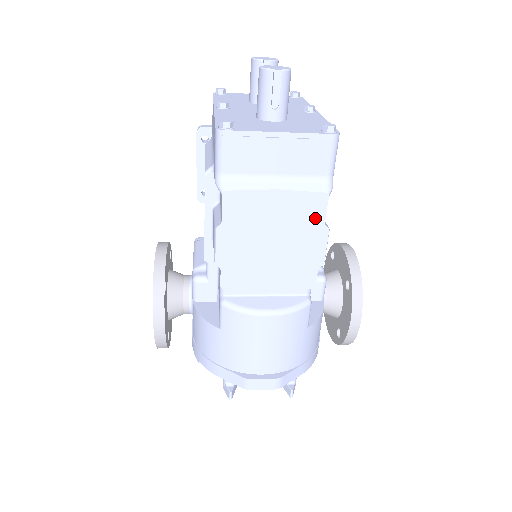
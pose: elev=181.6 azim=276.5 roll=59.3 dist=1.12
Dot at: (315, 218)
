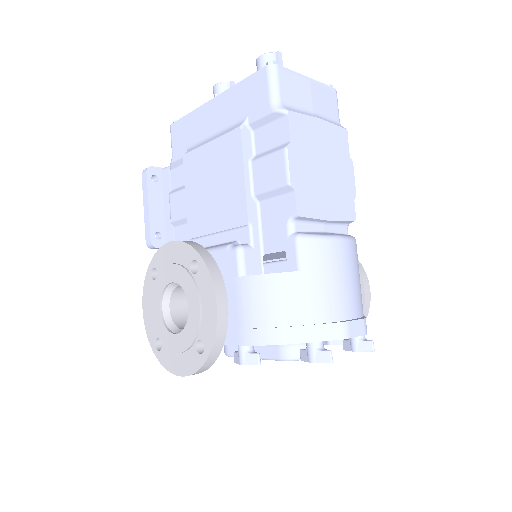
Dot at: (344, 150)
